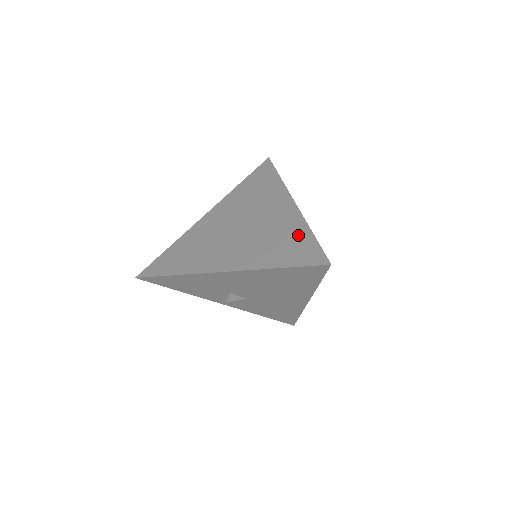
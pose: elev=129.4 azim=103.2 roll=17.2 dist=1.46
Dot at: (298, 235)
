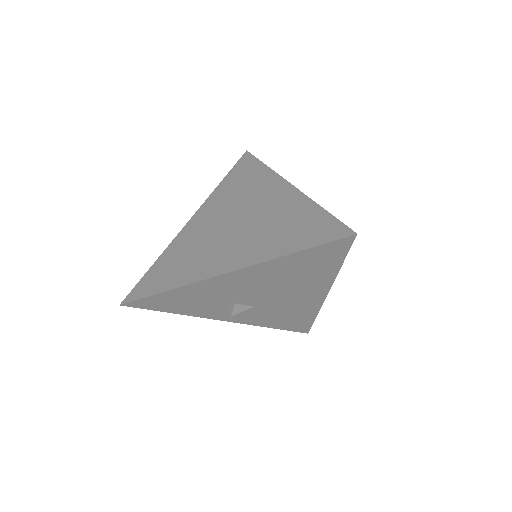
Dot at: (306, 214)
